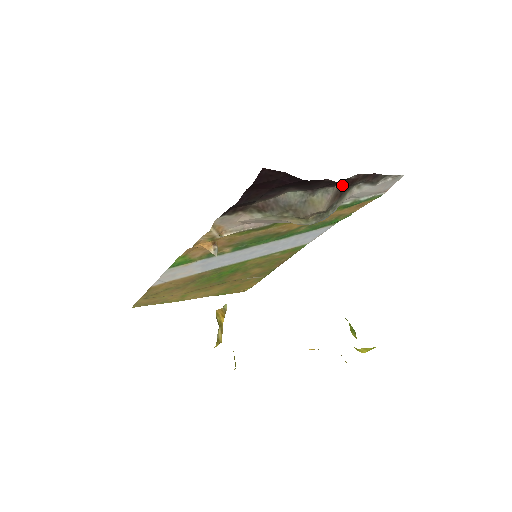
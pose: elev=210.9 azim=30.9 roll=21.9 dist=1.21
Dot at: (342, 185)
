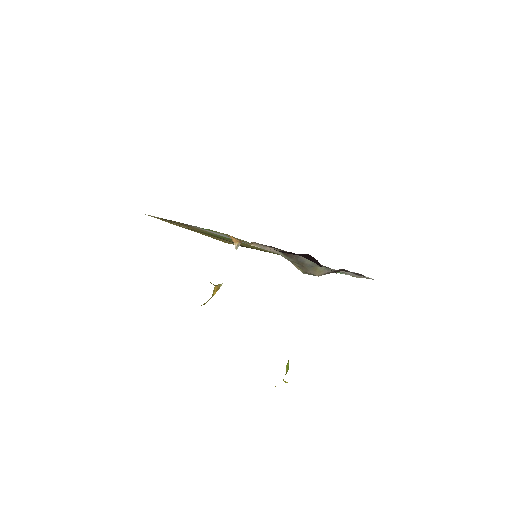
Dot at: (339, 270)
